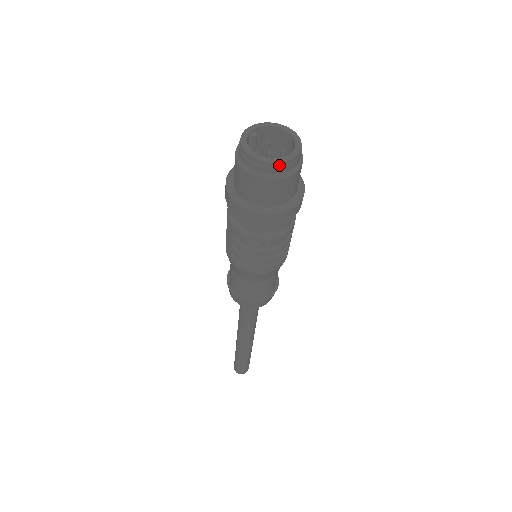
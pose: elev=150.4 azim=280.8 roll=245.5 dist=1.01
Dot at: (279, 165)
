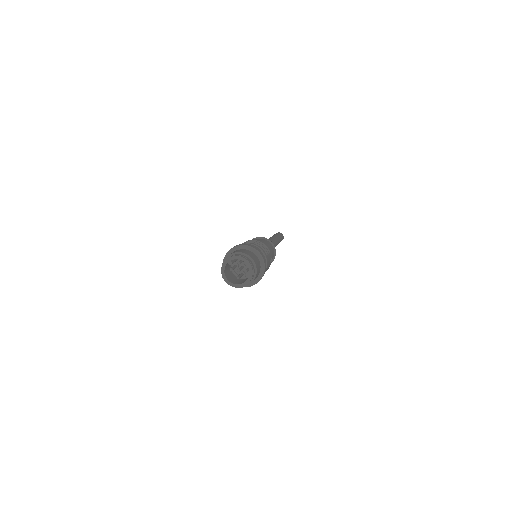
Dot at: (237, 287)
